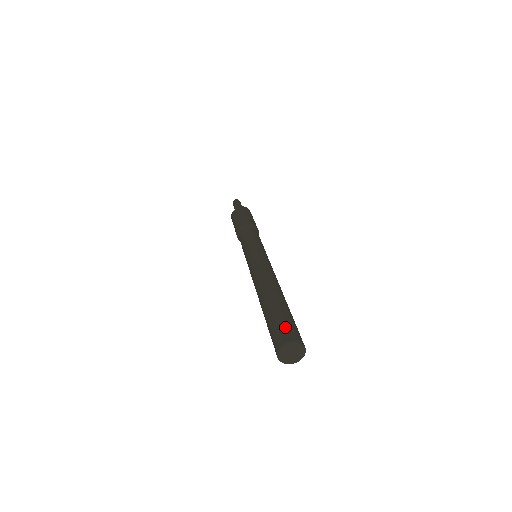
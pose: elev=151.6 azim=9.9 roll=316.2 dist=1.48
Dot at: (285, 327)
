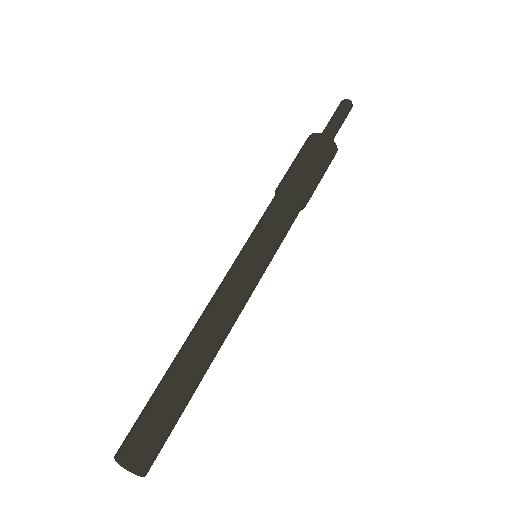
Dot at: (136, 436)
